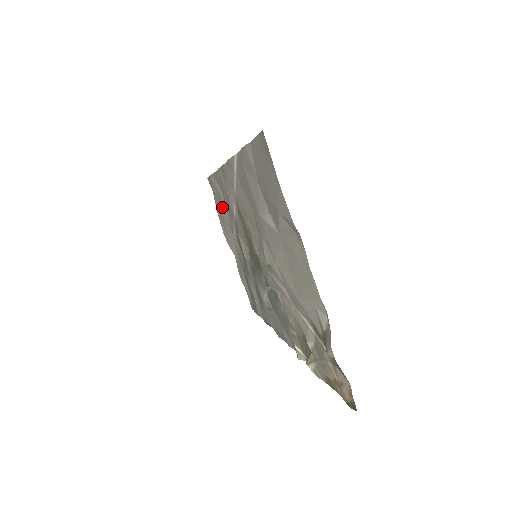
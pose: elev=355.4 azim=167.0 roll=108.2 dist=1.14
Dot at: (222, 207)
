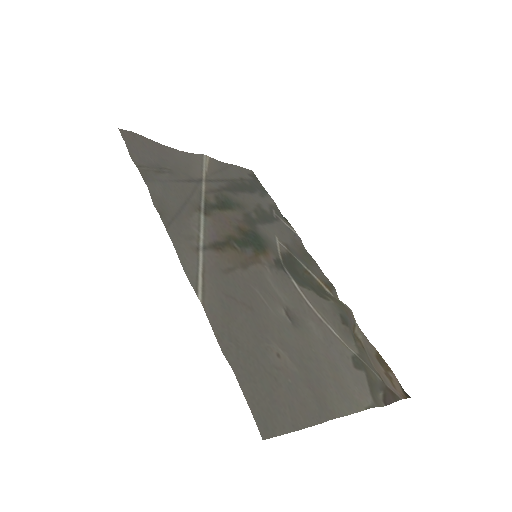
Dot at: (169, 170)
